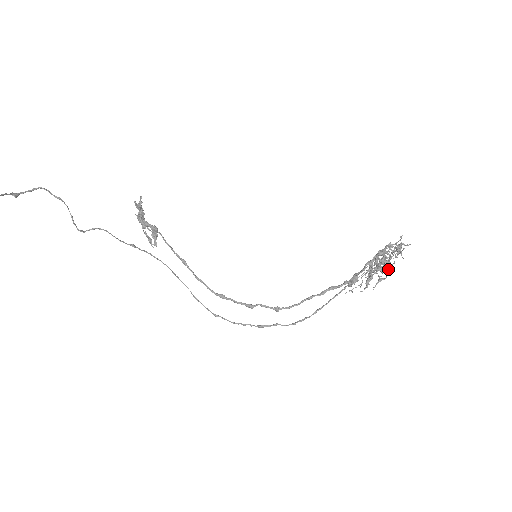
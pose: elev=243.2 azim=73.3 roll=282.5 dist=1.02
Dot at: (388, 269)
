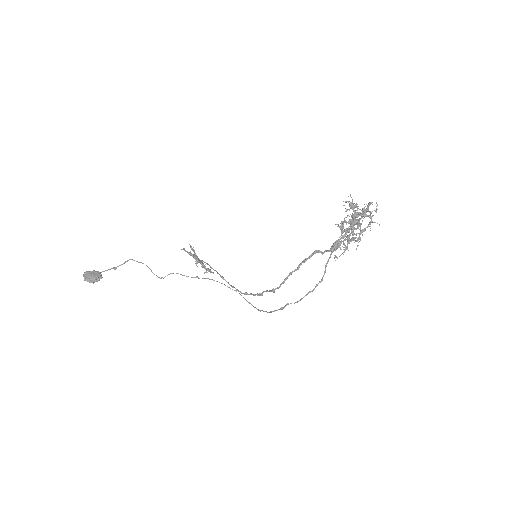
Dot at: occluded
